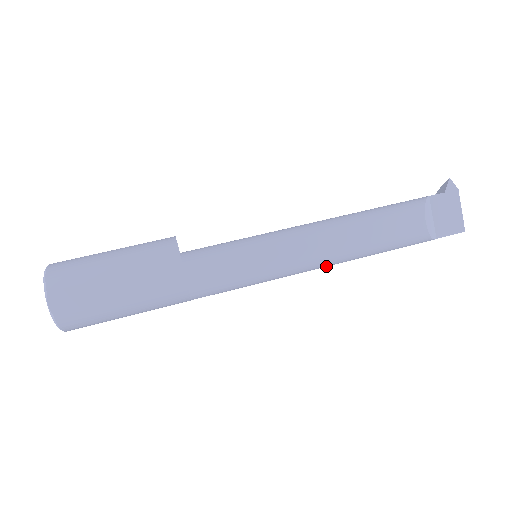
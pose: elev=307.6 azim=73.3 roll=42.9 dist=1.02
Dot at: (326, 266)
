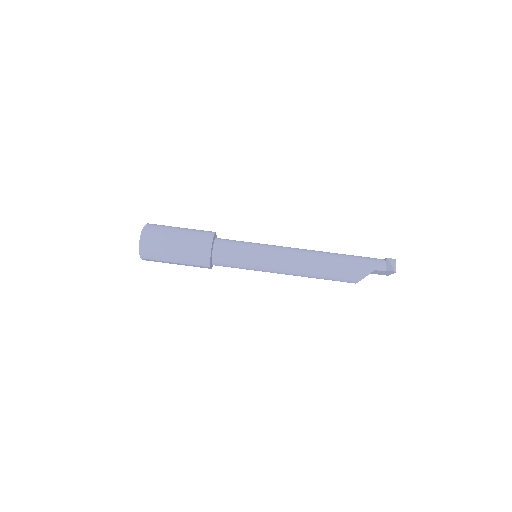
Dot at: occluded
